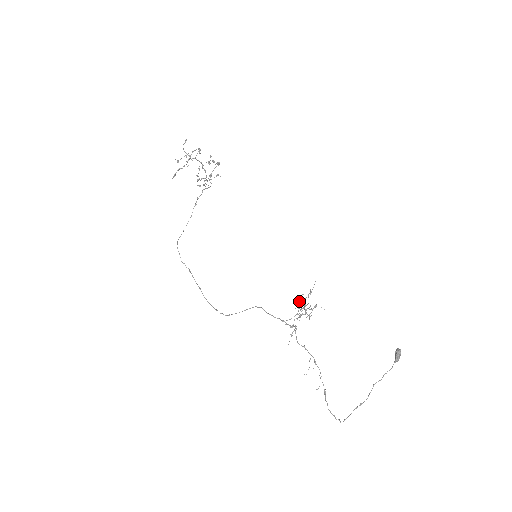
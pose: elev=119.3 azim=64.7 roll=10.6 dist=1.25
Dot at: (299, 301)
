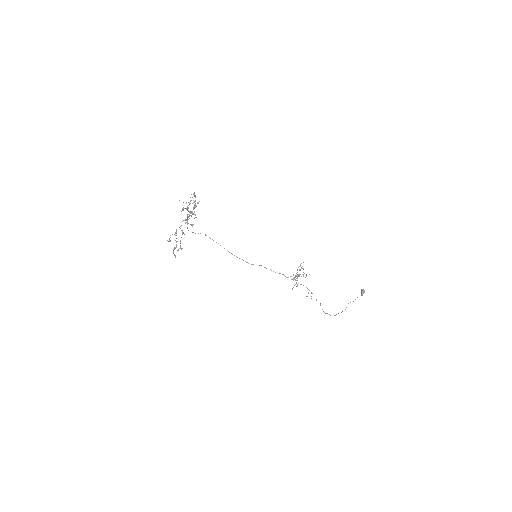
Dot at: occluded
